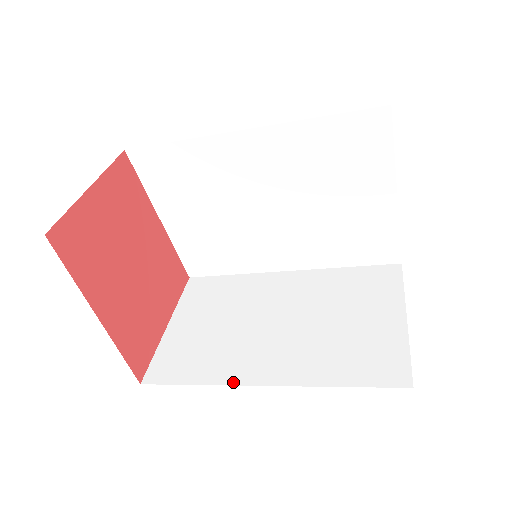
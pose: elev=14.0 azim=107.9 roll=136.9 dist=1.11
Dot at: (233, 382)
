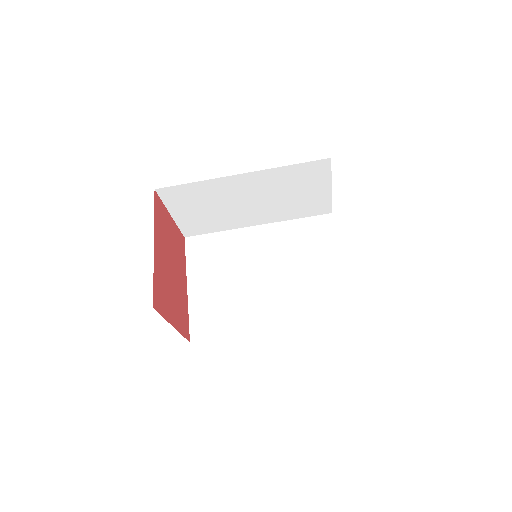
Dot at: occluded
